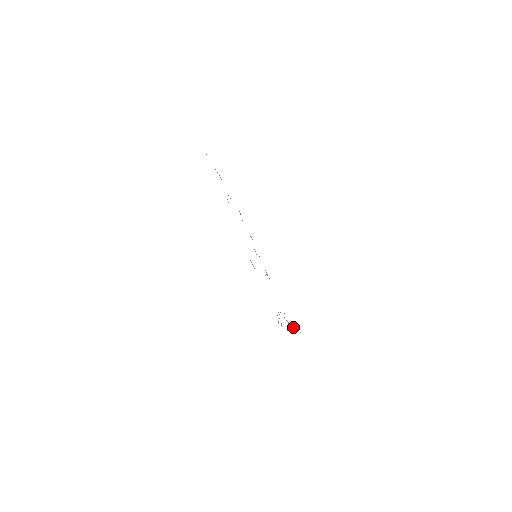
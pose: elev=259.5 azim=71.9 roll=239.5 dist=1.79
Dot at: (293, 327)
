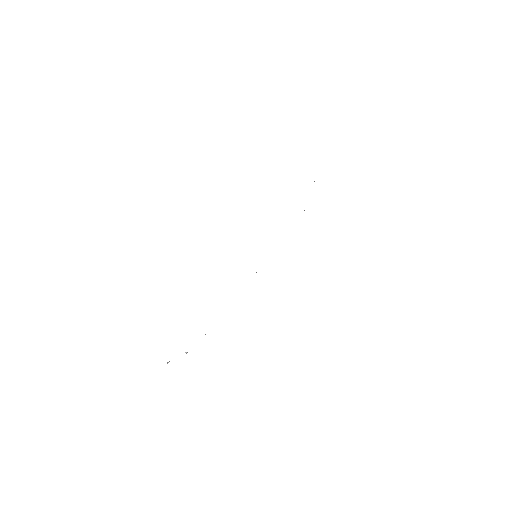
Dot at: occluded
